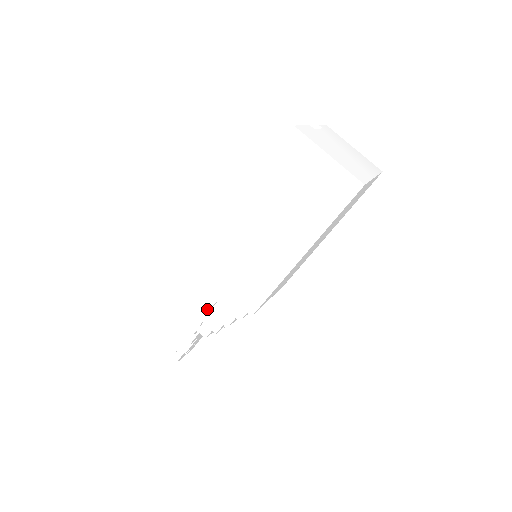
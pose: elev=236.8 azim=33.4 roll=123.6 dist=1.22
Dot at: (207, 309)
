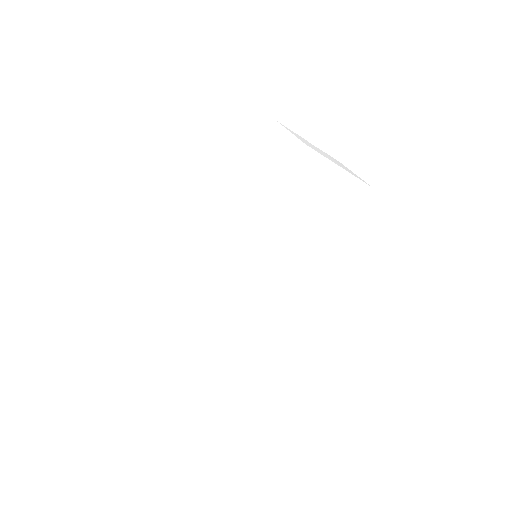
Dot at: (200, 287)
